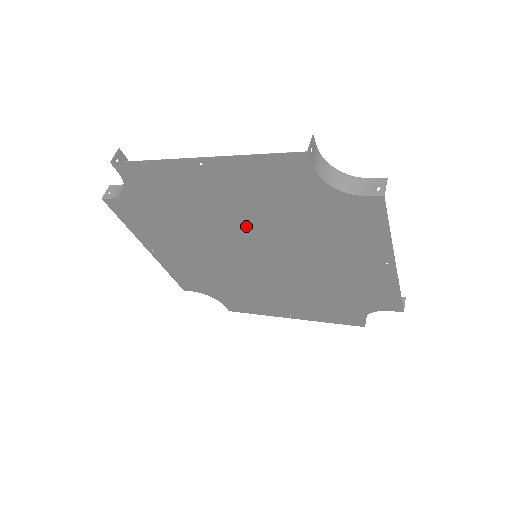
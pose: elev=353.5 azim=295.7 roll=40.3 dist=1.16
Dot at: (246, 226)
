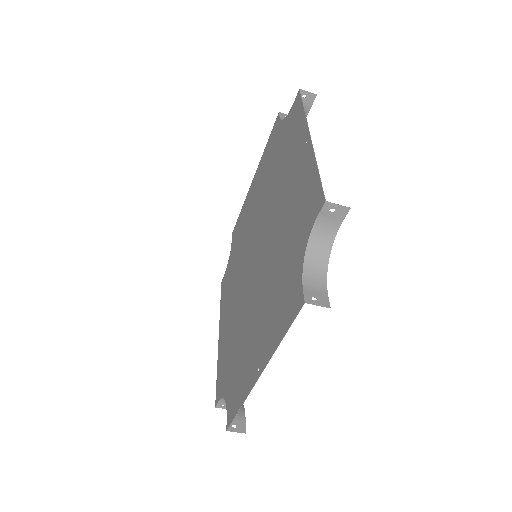
Dot at: (257, 218)
